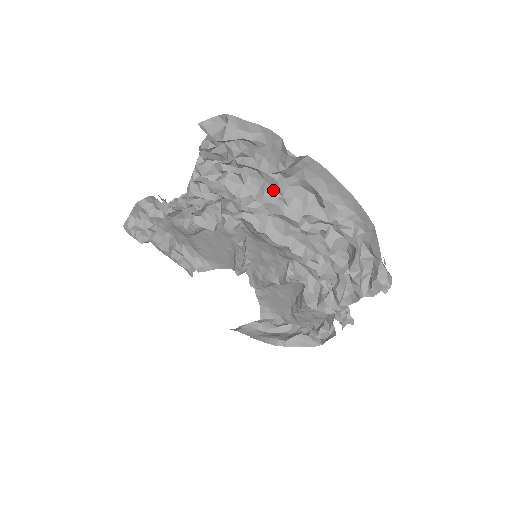
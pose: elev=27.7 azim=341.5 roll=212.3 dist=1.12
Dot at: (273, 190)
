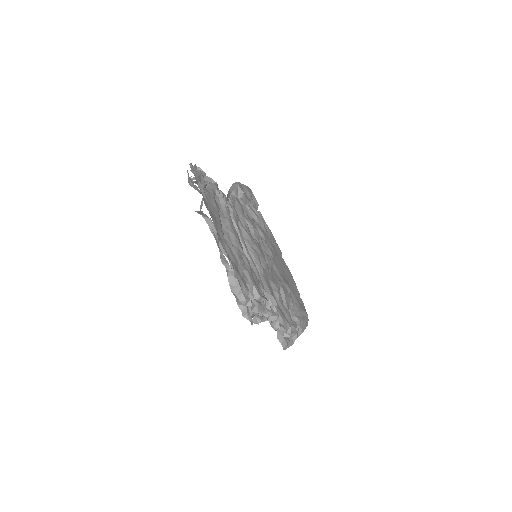
Dot at: occluded
